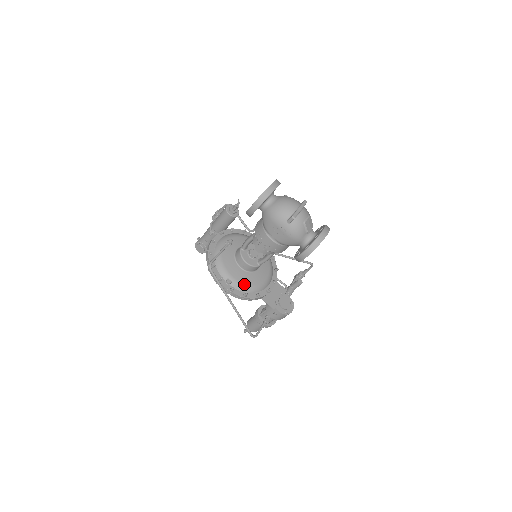
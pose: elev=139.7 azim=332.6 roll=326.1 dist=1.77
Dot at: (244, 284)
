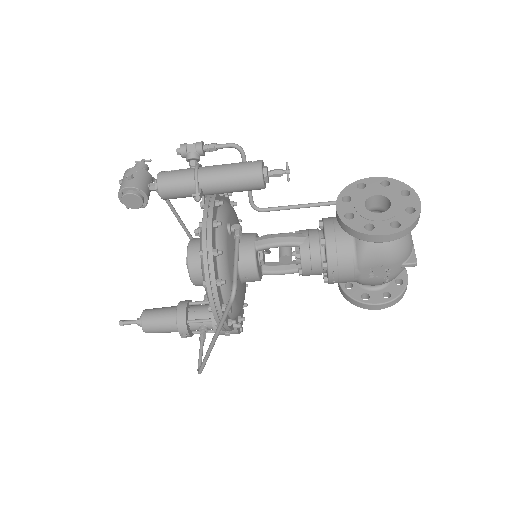
Dot at: (239, 308)
